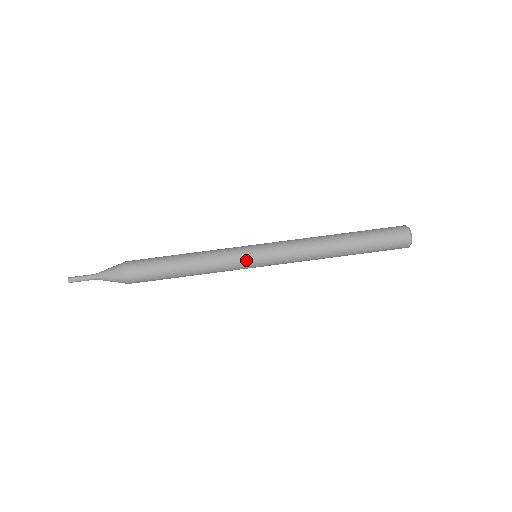
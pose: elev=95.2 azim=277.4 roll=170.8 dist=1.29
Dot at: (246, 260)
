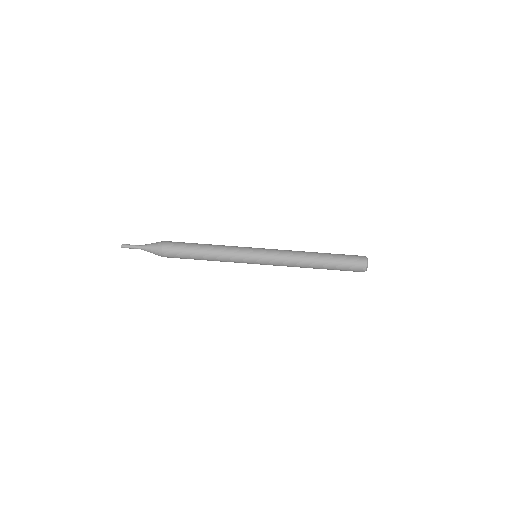
Dot at: (248, 262)
